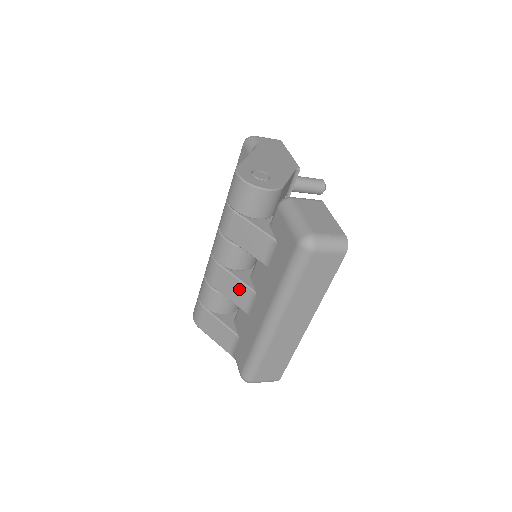
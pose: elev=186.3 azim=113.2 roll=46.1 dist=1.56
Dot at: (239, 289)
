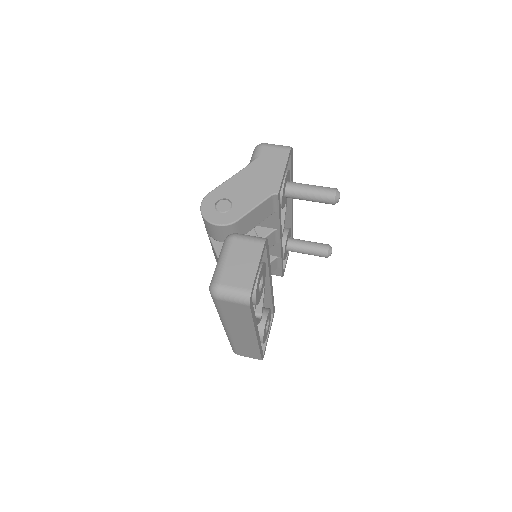
Dot at: occluded
